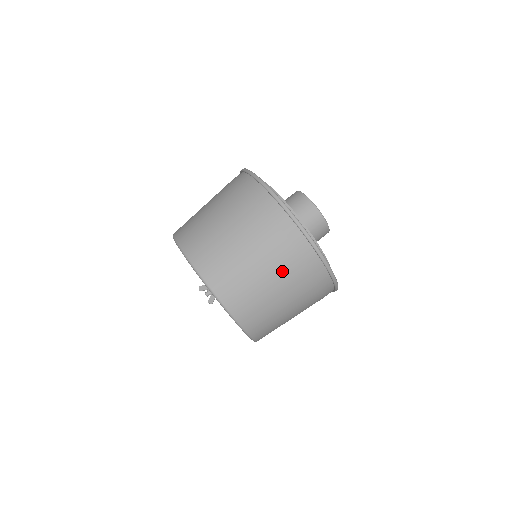
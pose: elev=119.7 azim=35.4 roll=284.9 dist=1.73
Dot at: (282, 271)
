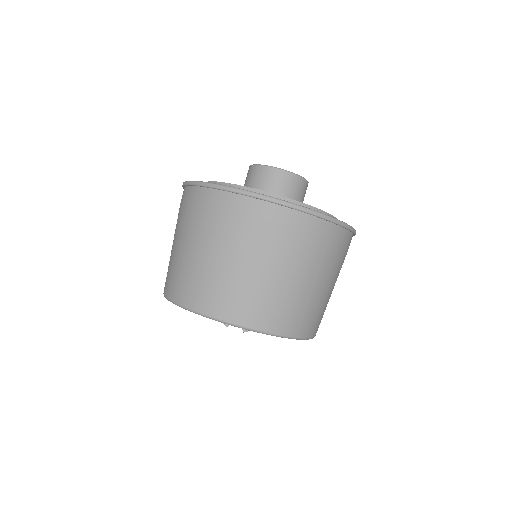
Dot at: (309, 262)
